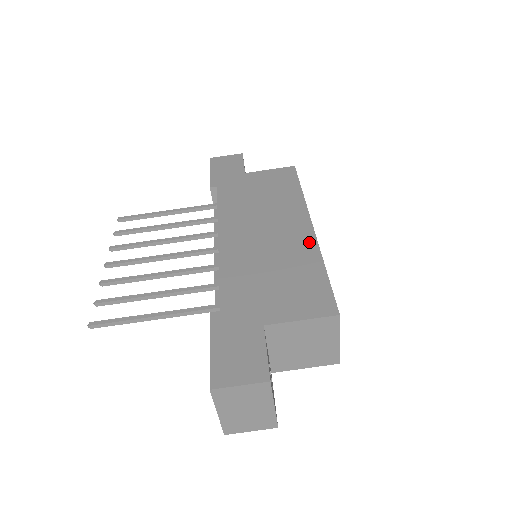
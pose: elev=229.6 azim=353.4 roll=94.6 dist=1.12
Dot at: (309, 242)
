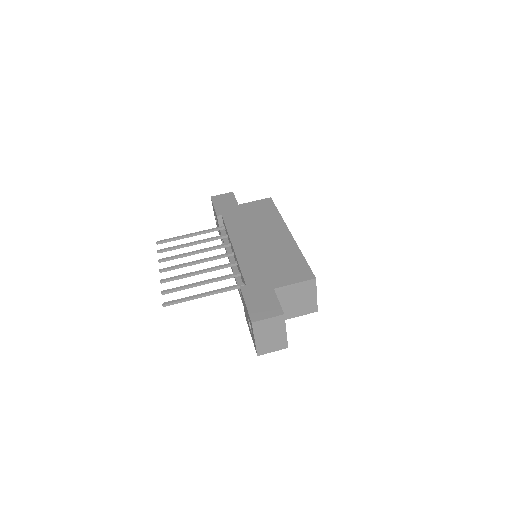
Dot at: (290, 242)
